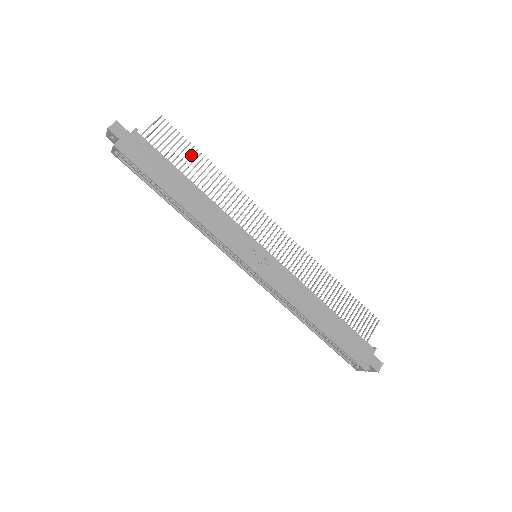
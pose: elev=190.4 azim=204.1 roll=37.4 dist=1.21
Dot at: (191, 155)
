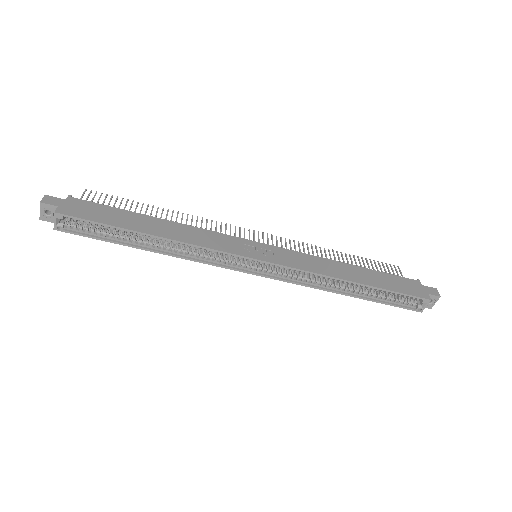
Dot at: occluded
